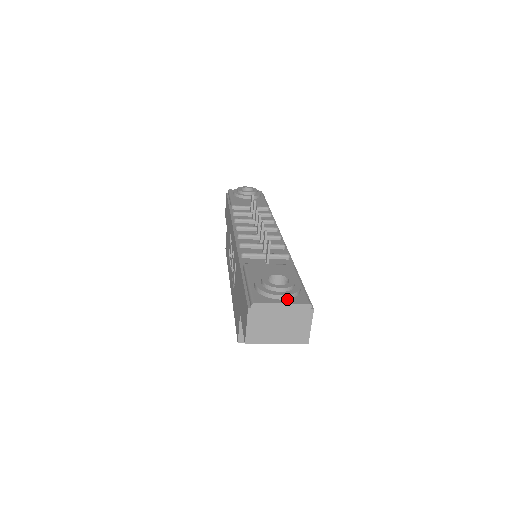
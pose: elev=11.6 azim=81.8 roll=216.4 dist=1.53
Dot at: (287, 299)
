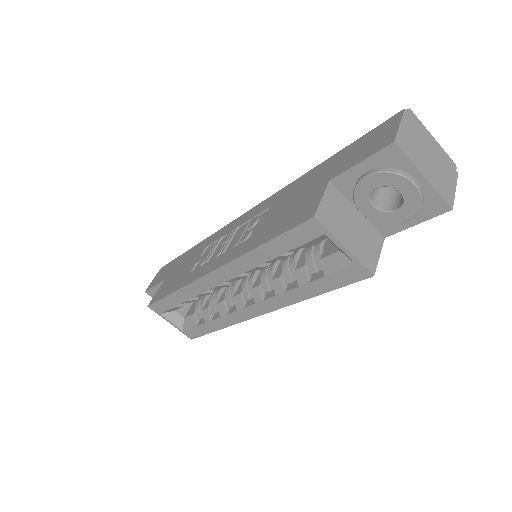
Dot at: occluded
